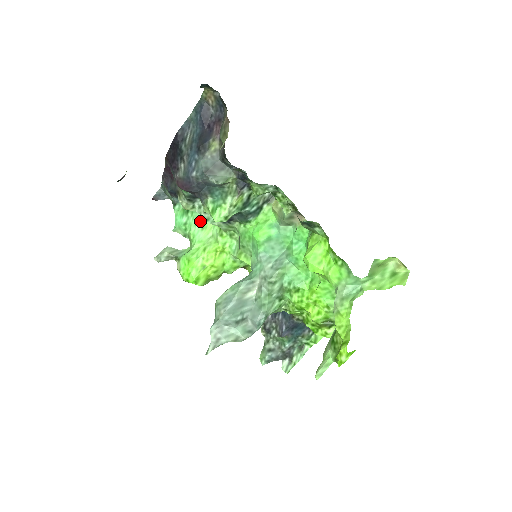
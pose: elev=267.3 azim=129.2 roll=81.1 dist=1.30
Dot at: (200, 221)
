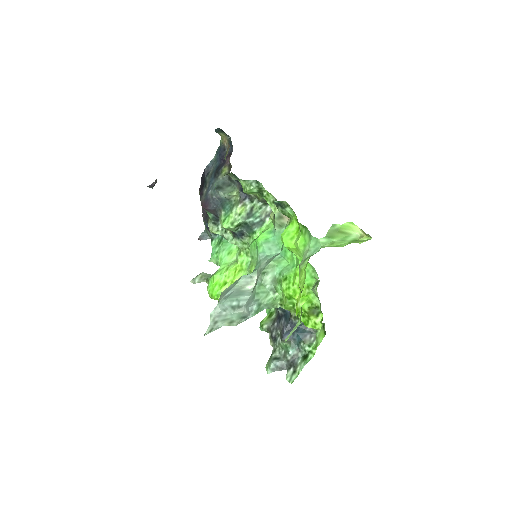
Dot at: (227, 248)
